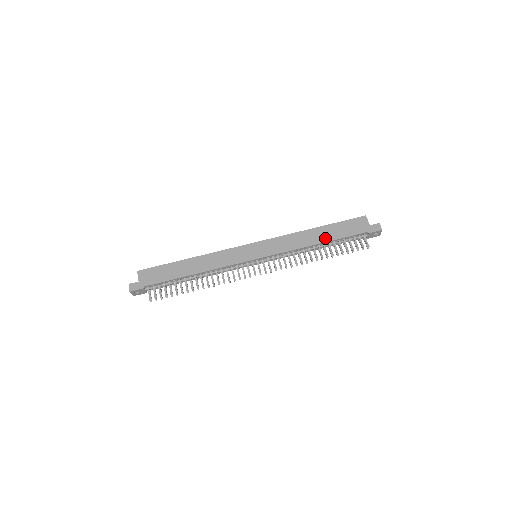
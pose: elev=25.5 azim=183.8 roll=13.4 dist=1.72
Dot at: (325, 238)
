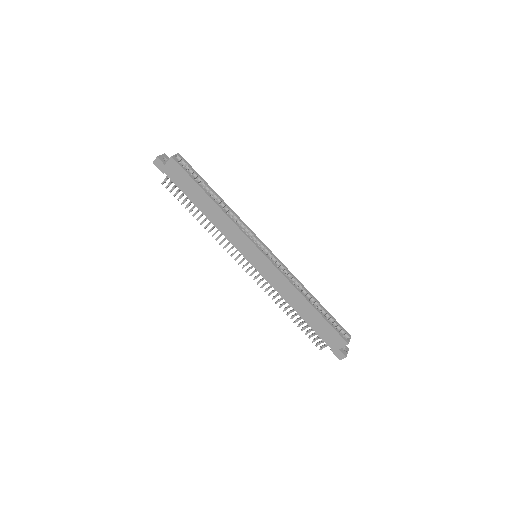
Dot at: (304, 315)
